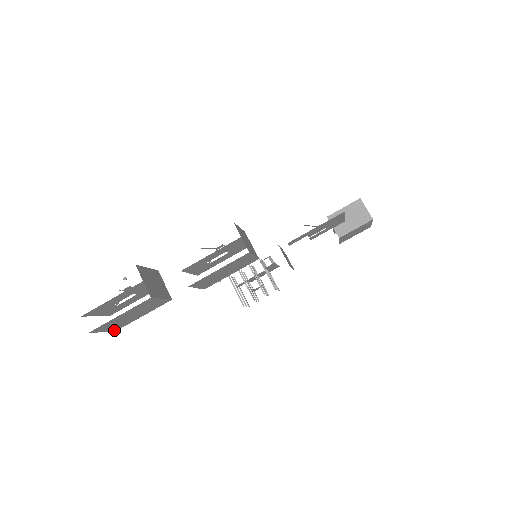
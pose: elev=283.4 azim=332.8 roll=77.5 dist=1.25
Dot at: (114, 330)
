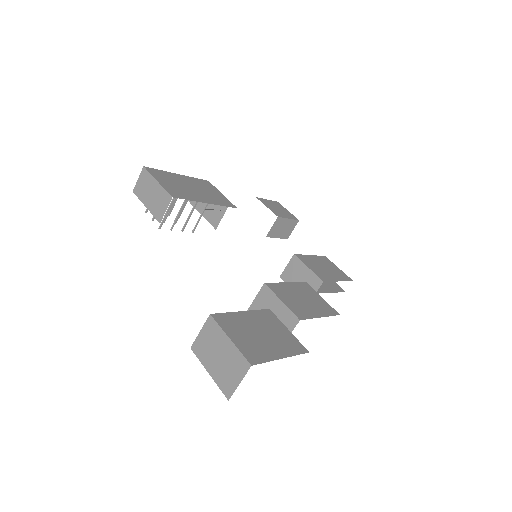
Dot at: (197, 353)
